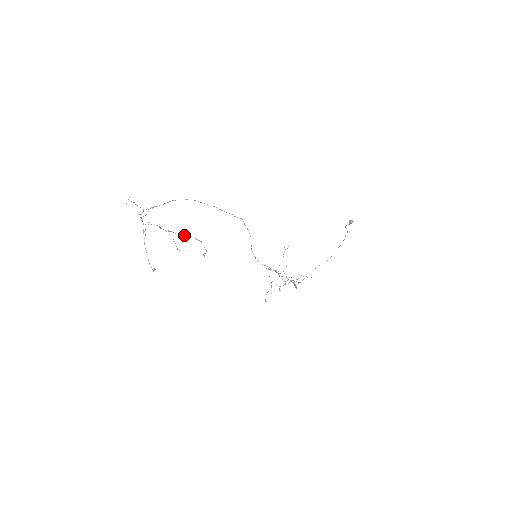
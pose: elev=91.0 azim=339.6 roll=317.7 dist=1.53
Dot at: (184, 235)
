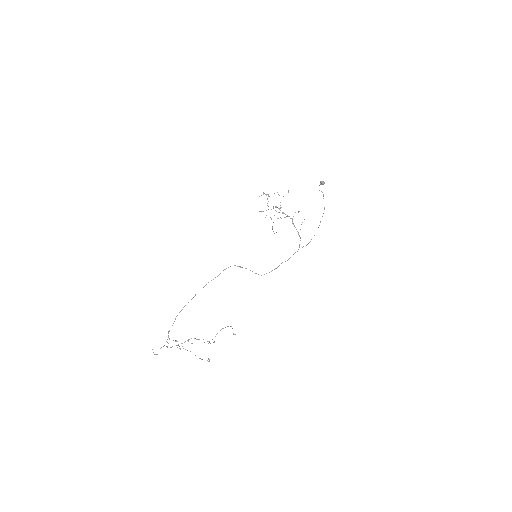
Dot at: occluded
